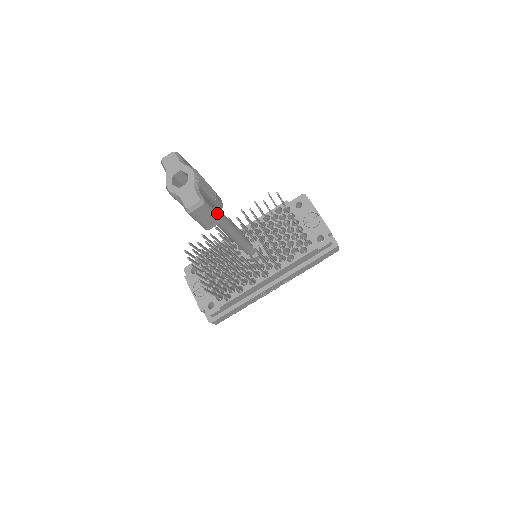
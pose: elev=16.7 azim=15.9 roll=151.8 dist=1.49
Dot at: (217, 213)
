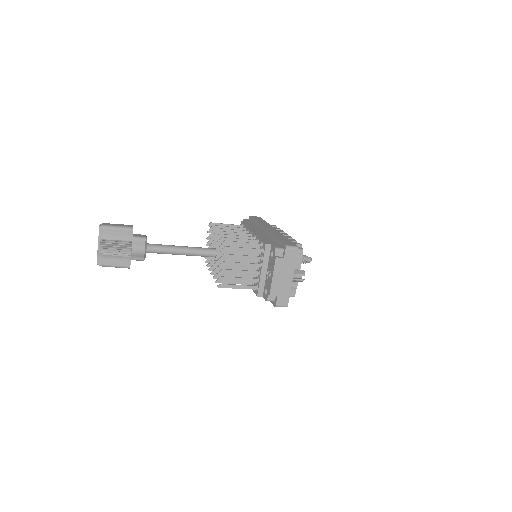
Dot at: (122, 266)
